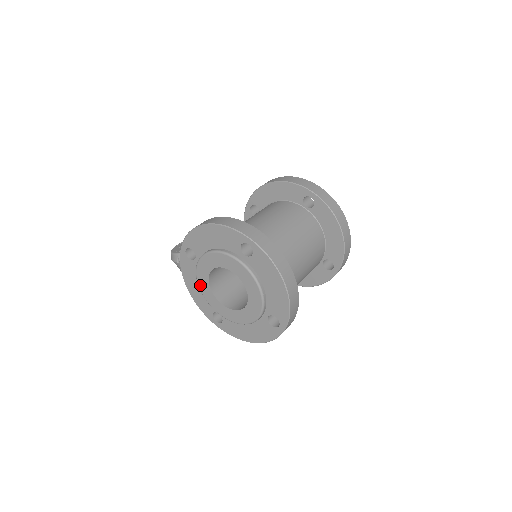
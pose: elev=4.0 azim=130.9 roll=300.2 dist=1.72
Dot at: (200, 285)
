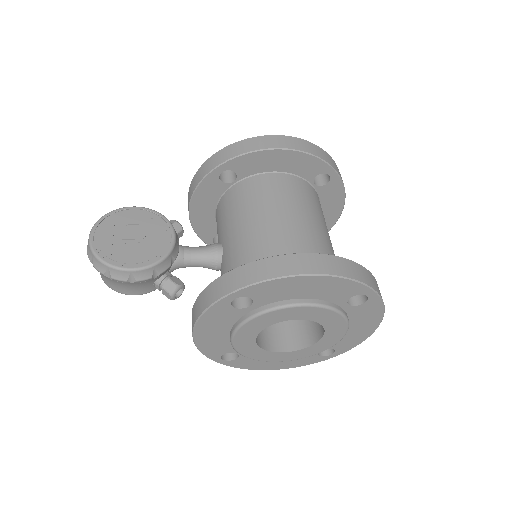
Dot at: (238, 336)
